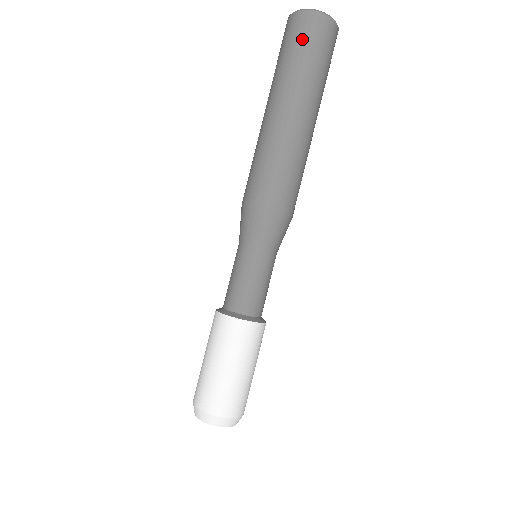
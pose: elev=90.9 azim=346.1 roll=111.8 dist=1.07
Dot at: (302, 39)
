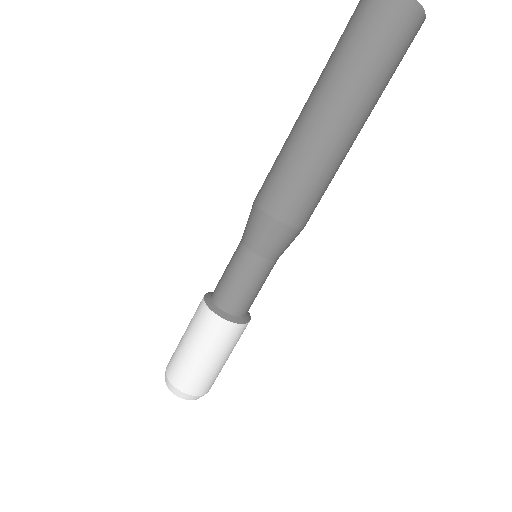
Dot at: (396, 43)
